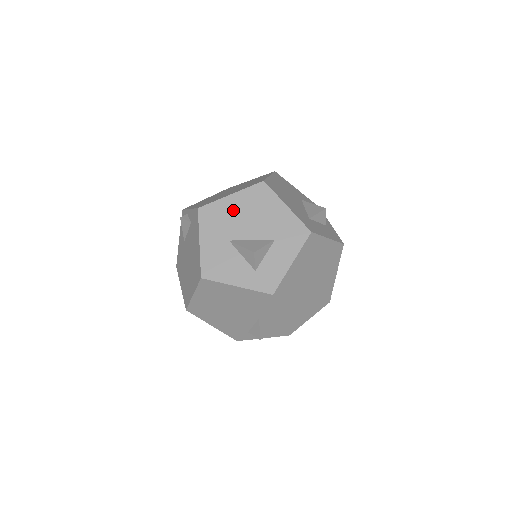
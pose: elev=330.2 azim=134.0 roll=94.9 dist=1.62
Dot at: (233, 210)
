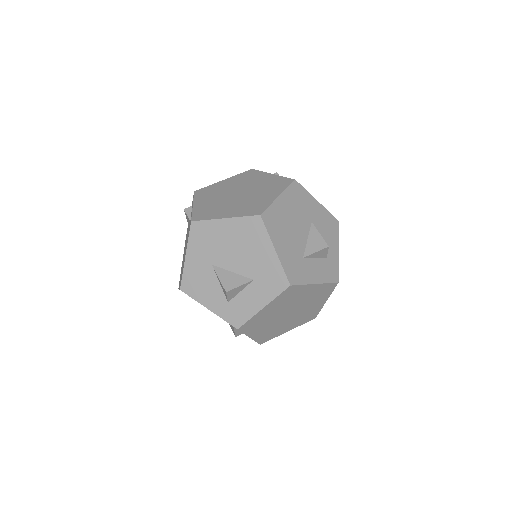
Dot at: (223, 236)
